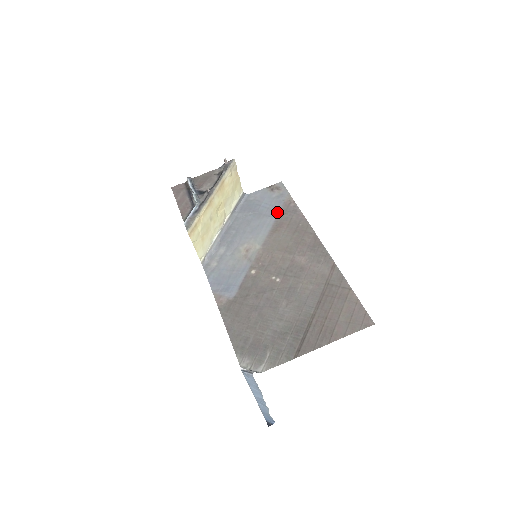
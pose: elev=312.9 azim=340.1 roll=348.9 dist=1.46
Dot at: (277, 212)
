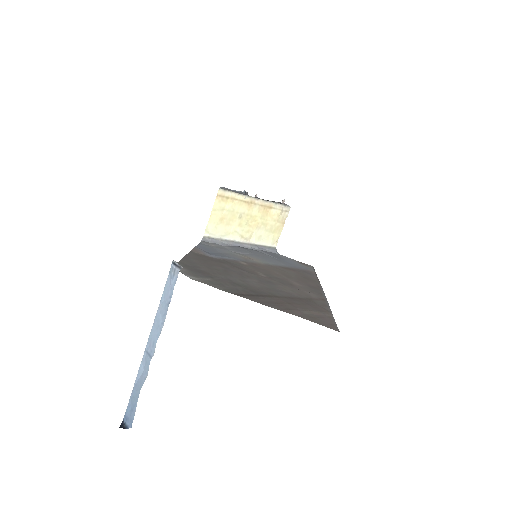
Dot at: (295, 267)
